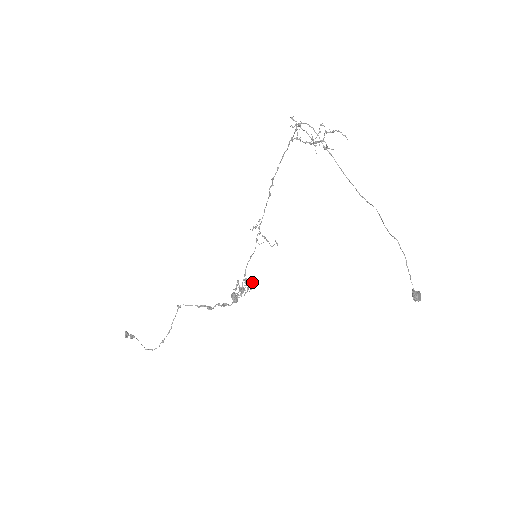
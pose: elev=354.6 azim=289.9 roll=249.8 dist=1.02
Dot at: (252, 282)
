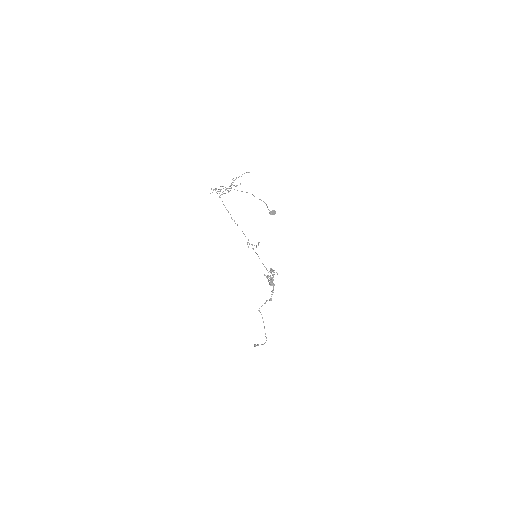
Dot at: (272, 270)
